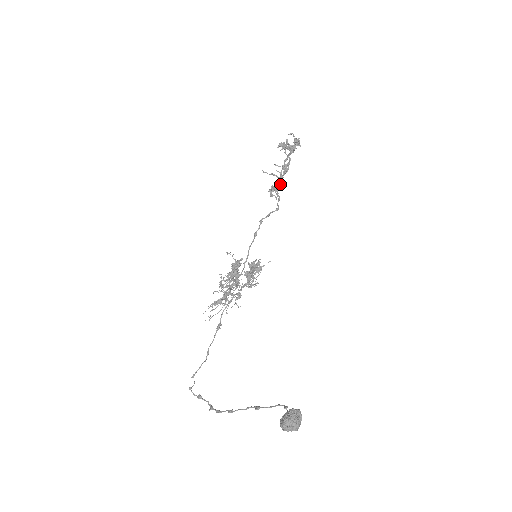
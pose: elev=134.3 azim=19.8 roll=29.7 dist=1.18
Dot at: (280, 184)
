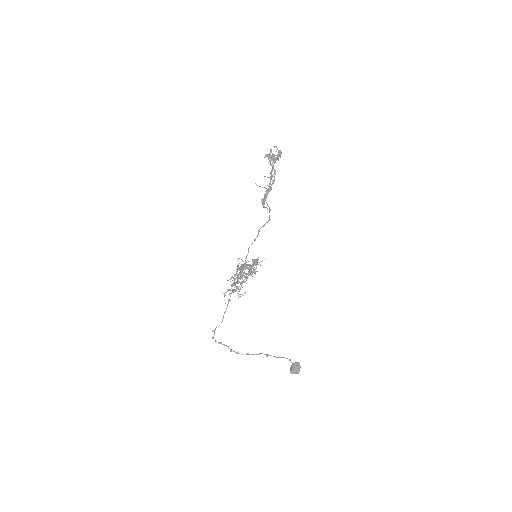
Dot at: (266, 190)
